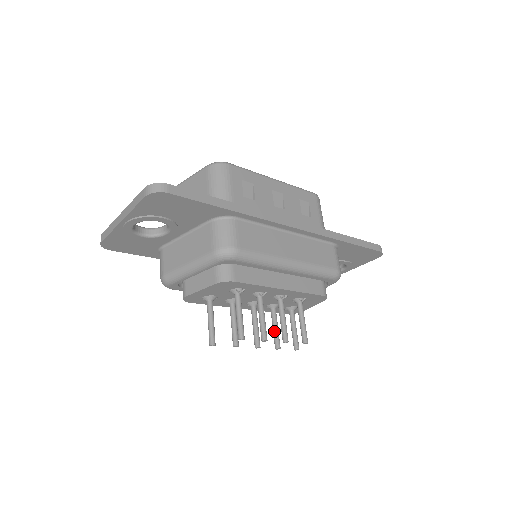
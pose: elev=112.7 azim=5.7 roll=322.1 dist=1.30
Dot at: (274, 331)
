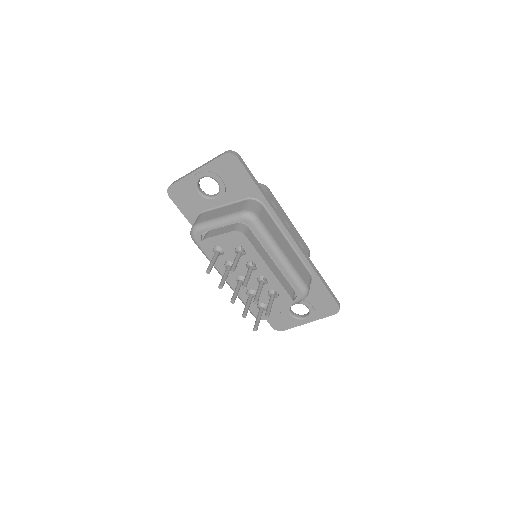
Dot at: (246, 305)
